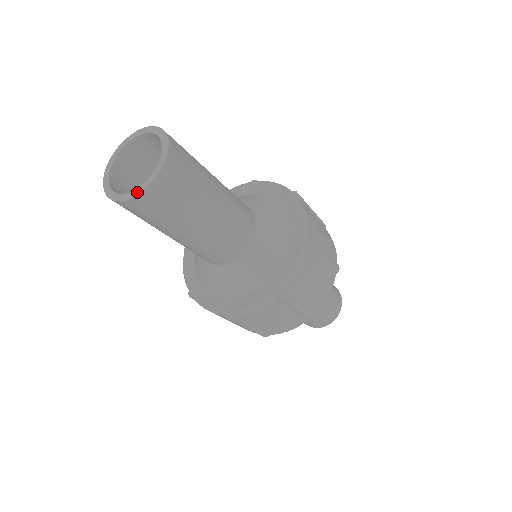
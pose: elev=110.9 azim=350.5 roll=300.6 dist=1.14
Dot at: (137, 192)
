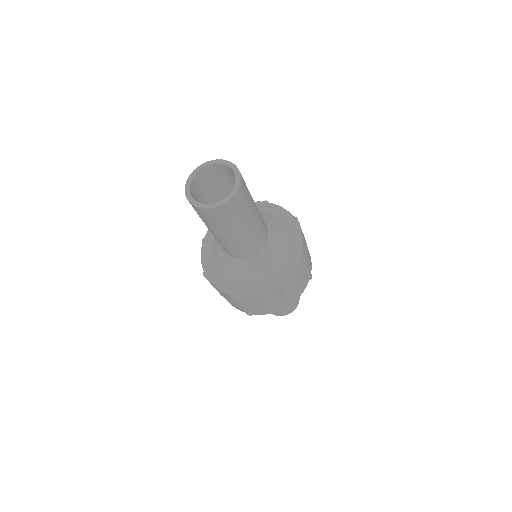
Dot at: (233, 193)
